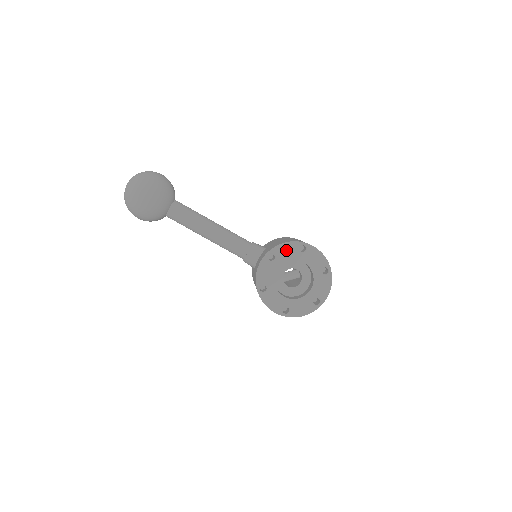
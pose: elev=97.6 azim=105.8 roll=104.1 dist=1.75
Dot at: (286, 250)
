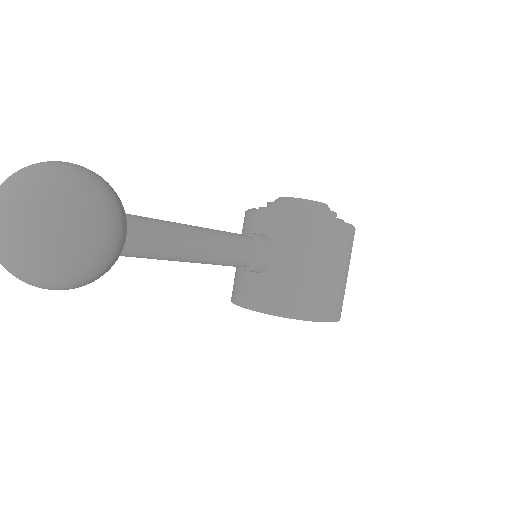
Dot at: occluded
